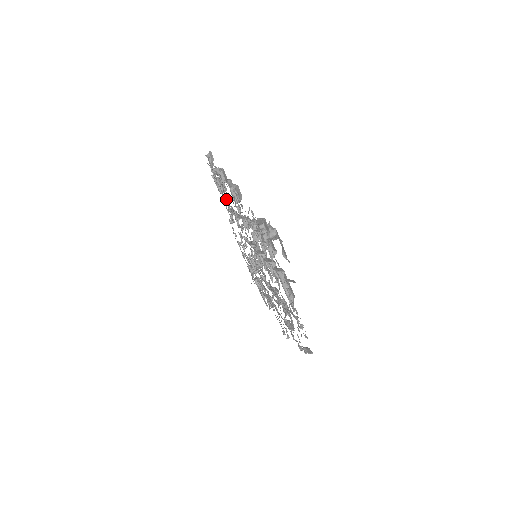
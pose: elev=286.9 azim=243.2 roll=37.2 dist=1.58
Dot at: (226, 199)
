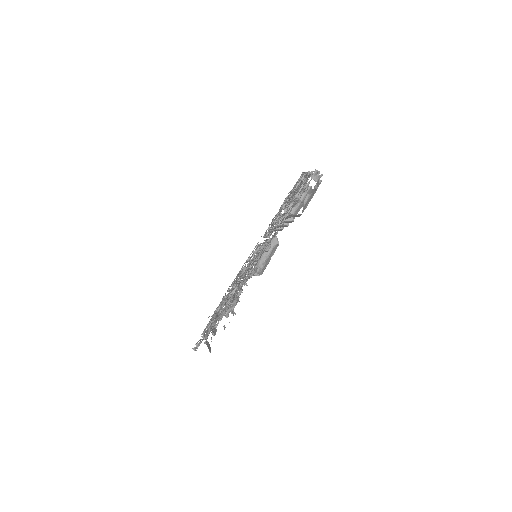
Dot at: occluded
